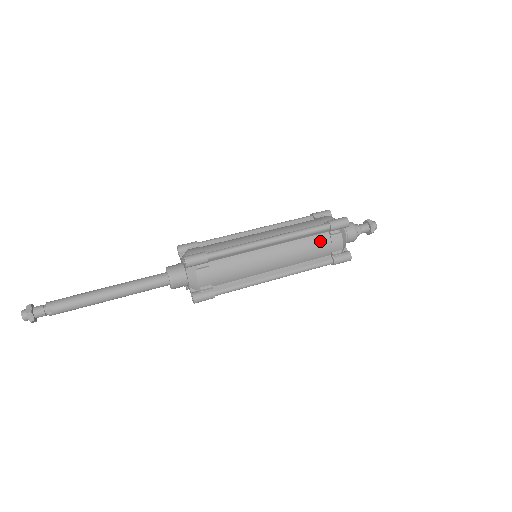
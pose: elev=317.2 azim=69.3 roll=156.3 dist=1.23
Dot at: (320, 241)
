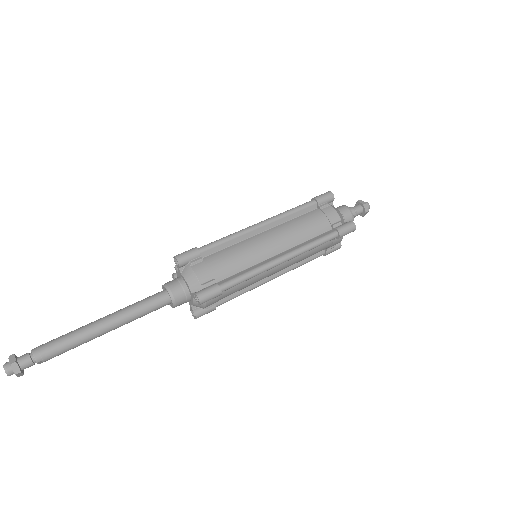
Dot at: (323, 246)
